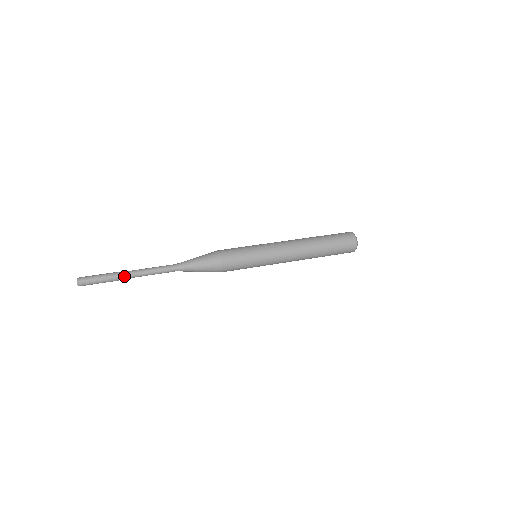
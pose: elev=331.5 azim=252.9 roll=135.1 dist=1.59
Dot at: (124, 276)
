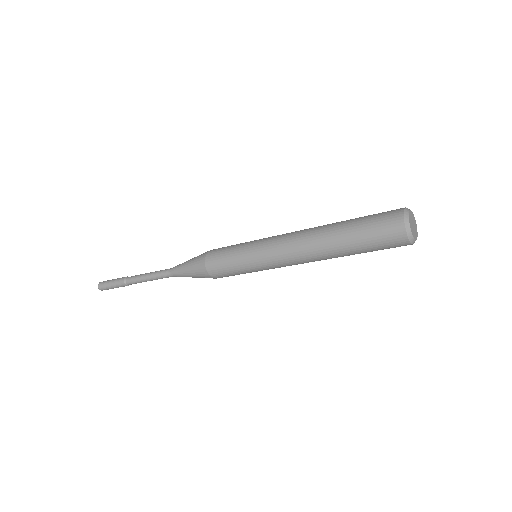
Dot at: (128, 281)
